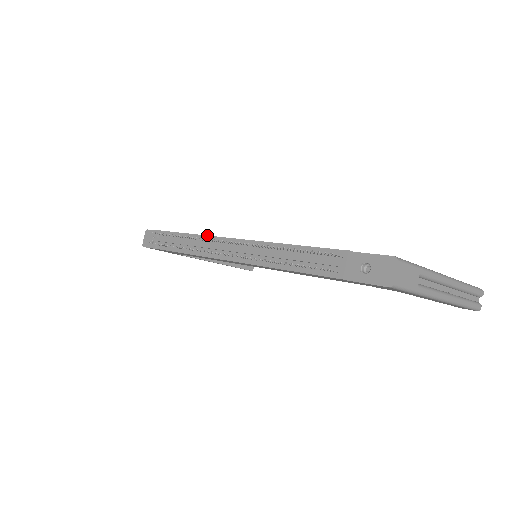
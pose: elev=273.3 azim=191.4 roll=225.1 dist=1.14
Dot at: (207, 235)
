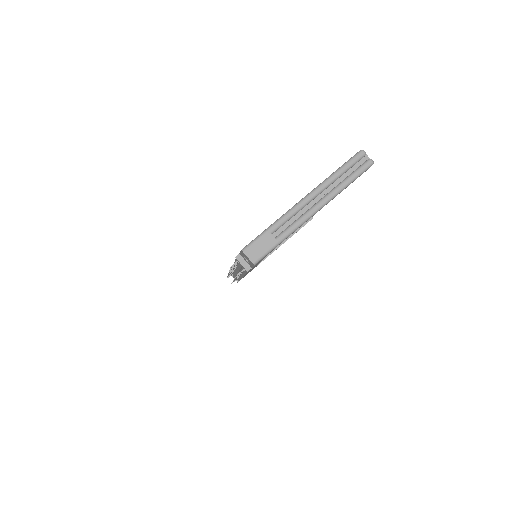
Dot at: occluded
